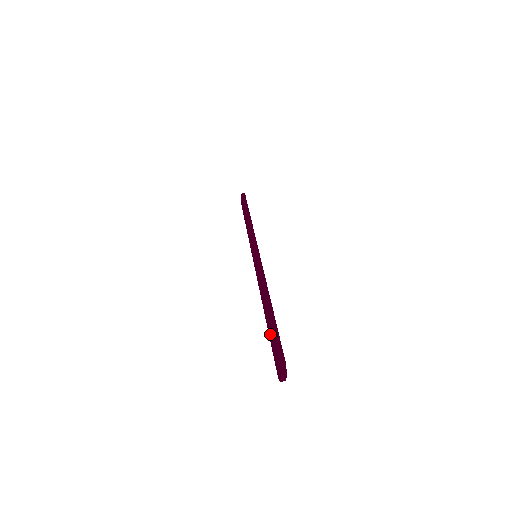
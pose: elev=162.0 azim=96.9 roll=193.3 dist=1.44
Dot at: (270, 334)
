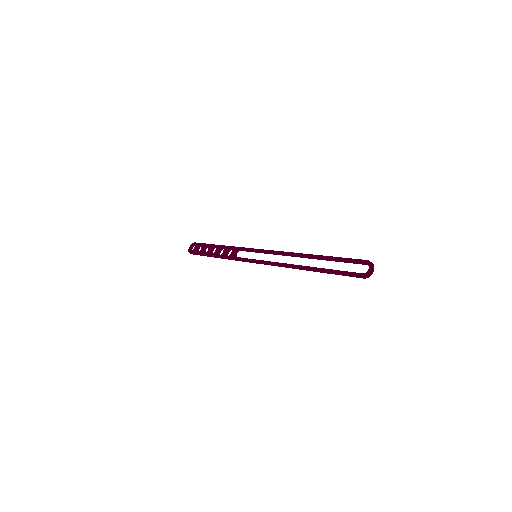
Dot at: occluded
